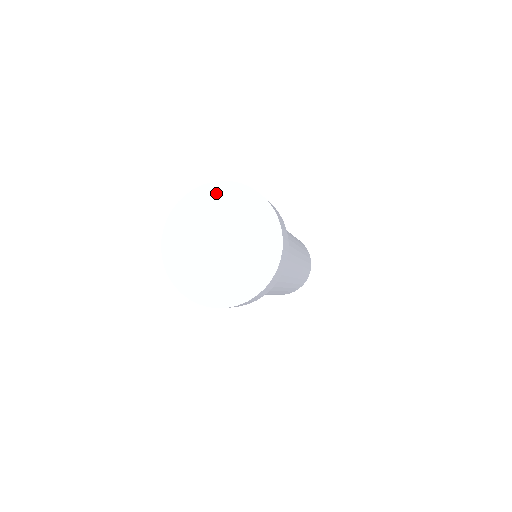
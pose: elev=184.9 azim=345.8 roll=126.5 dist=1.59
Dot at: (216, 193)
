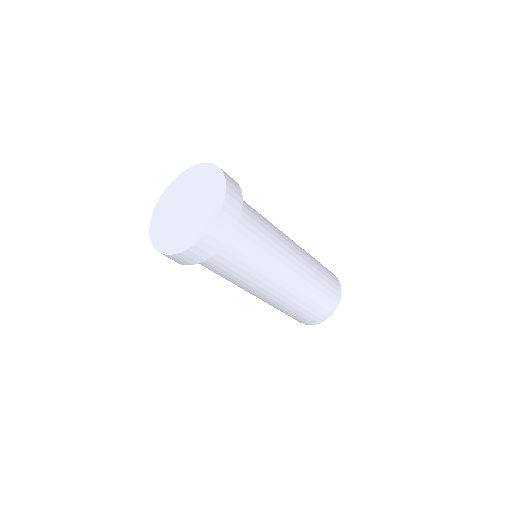
Dot at: (191, 173)
